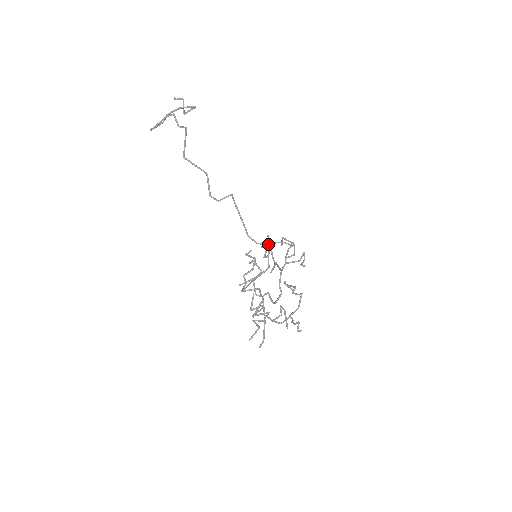
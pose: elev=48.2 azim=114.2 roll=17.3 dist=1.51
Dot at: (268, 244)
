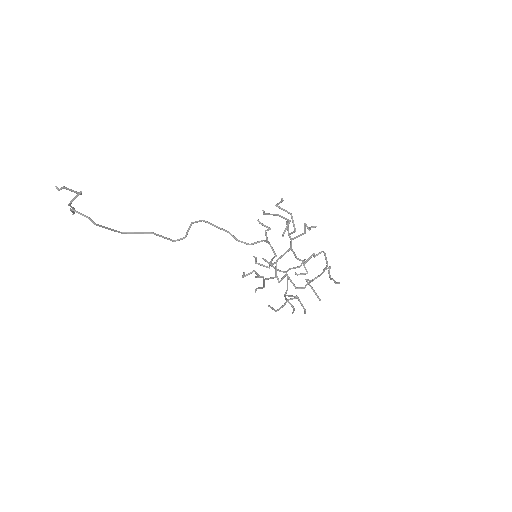
Dot at: (261, 240)
